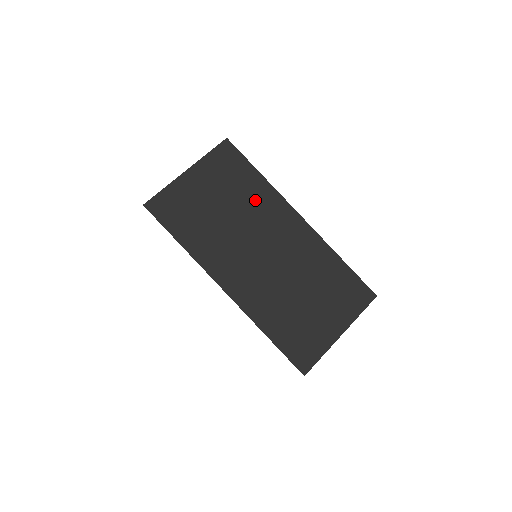
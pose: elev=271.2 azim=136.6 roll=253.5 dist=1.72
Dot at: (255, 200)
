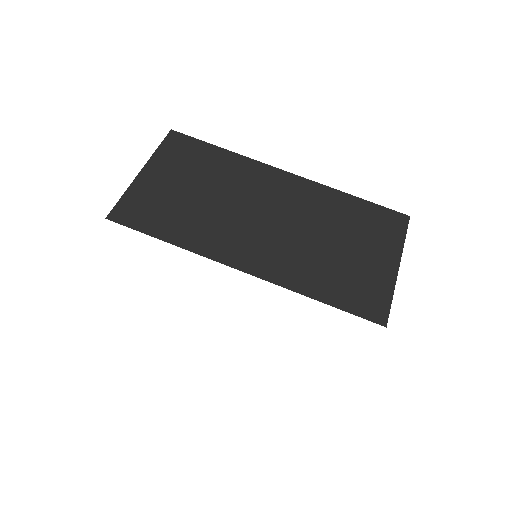
Dot at: (230, 173)
